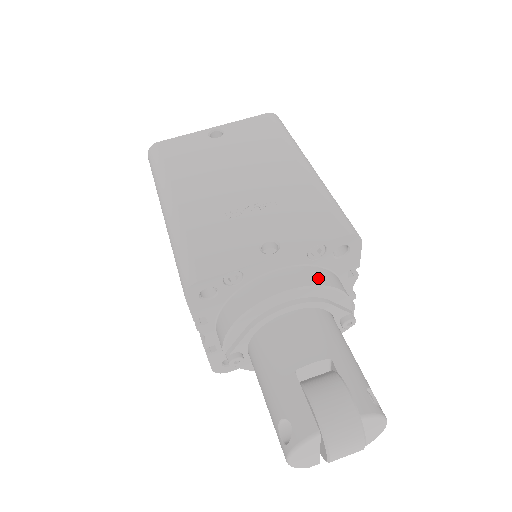
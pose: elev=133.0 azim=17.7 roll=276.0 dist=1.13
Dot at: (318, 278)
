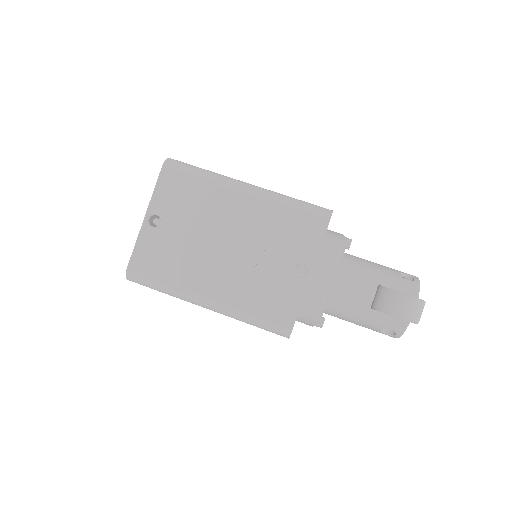
Dot at: (332, 254)
